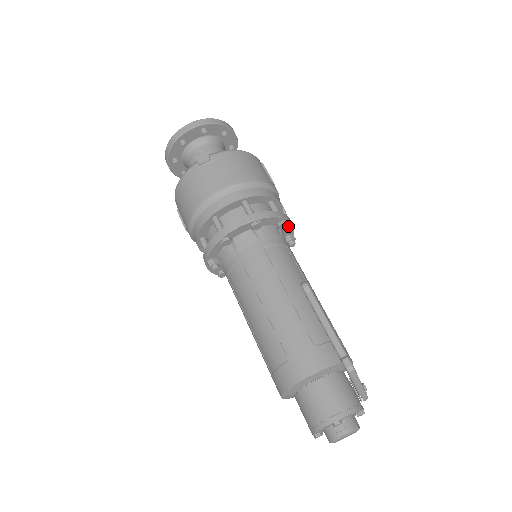
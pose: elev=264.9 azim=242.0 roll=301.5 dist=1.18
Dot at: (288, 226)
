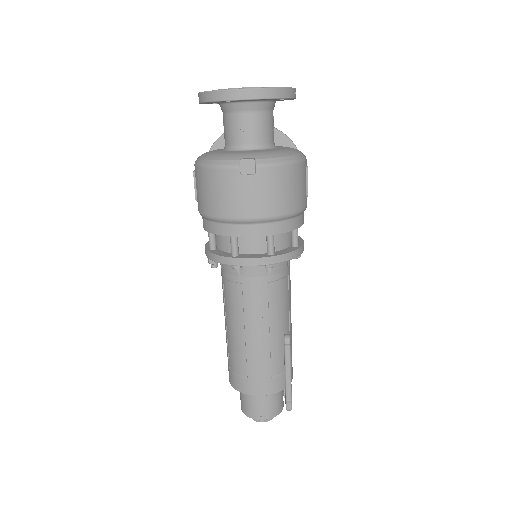
Dot at: occluded
